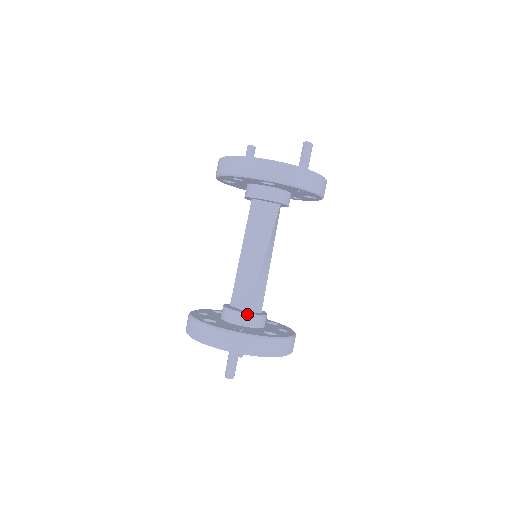
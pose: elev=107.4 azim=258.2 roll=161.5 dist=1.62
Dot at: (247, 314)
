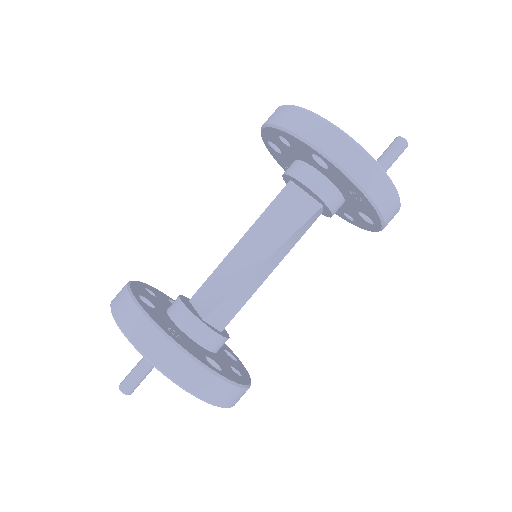
Dot at: (200, 321)
